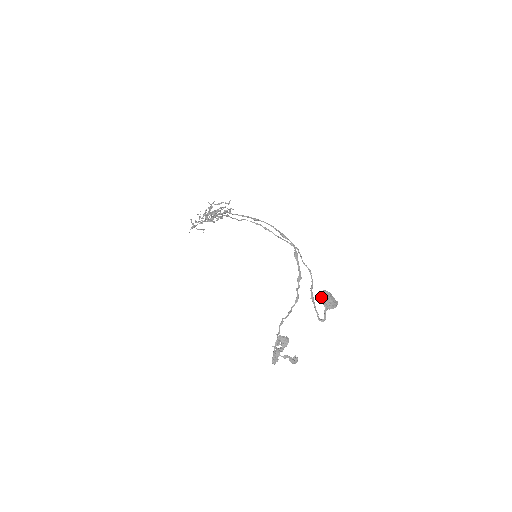
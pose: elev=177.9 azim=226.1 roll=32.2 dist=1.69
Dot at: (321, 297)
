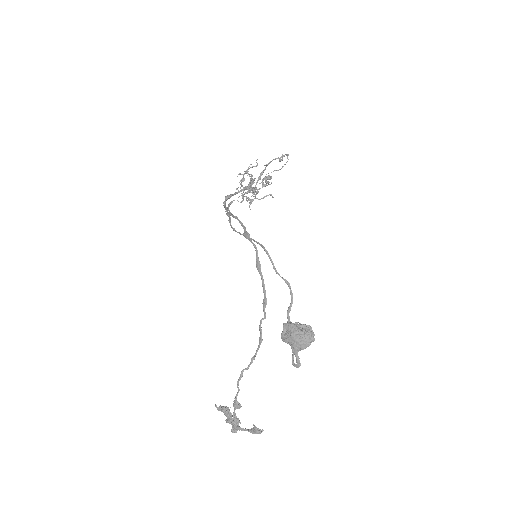
Dot at: (281, 335)
